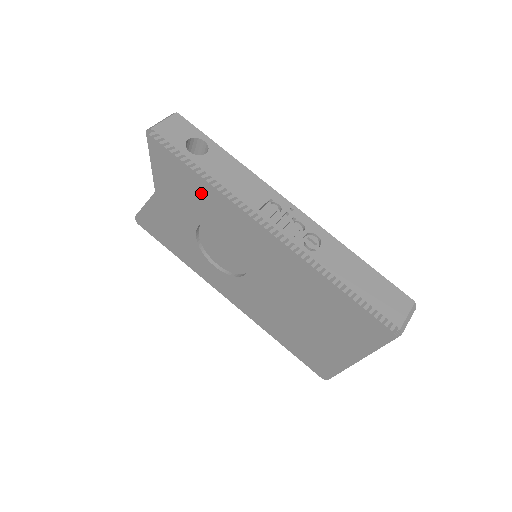
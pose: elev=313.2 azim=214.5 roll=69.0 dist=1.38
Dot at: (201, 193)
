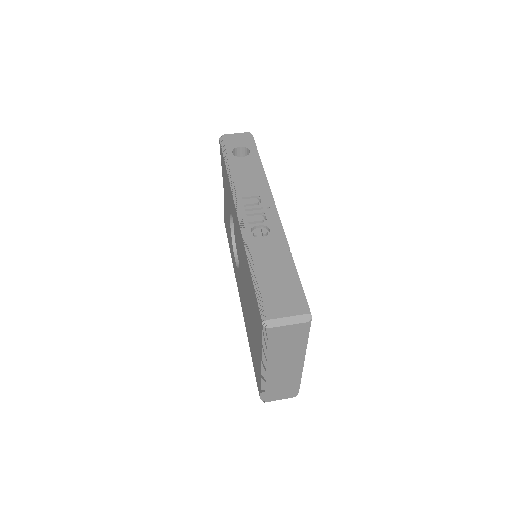
Dot at: (227, 184)
